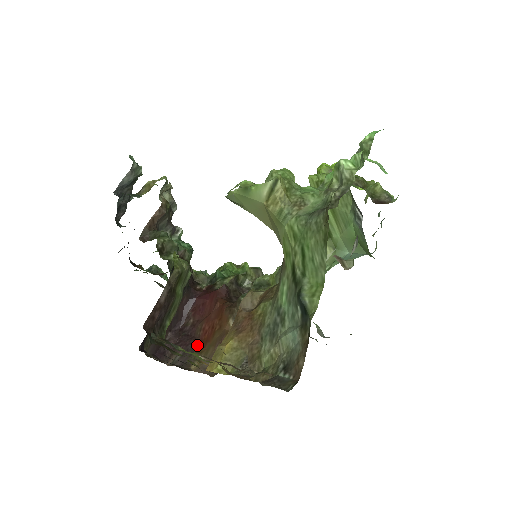
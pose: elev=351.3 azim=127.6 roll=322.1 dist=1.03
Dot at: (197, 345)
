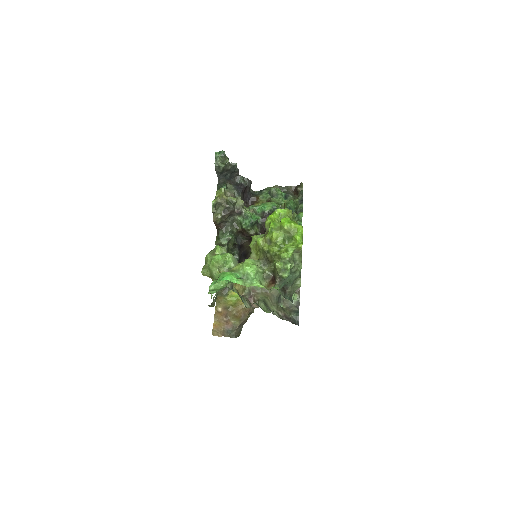
Dot at: occluded
